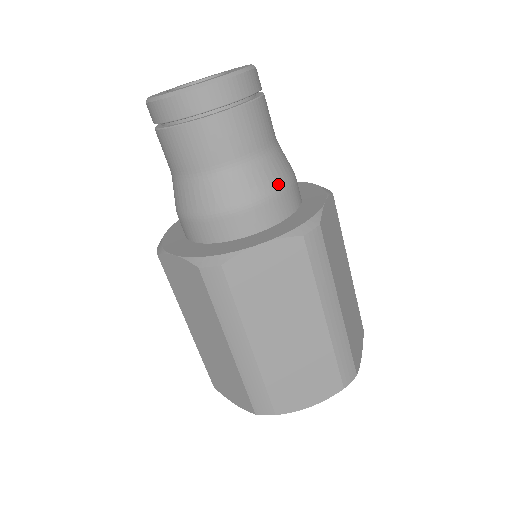
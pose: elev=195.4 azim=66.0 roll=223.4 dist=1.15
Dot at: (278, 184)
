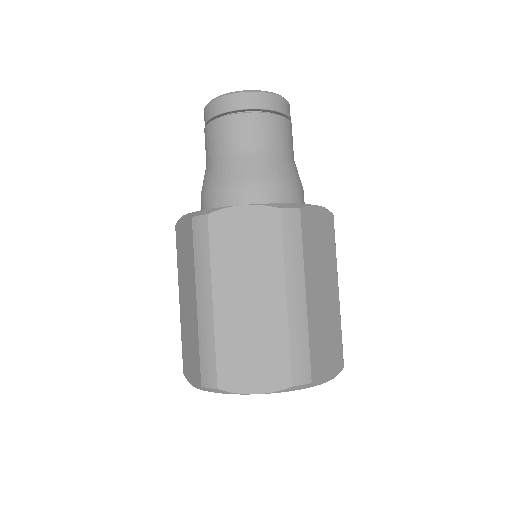
Dot at: occluded
